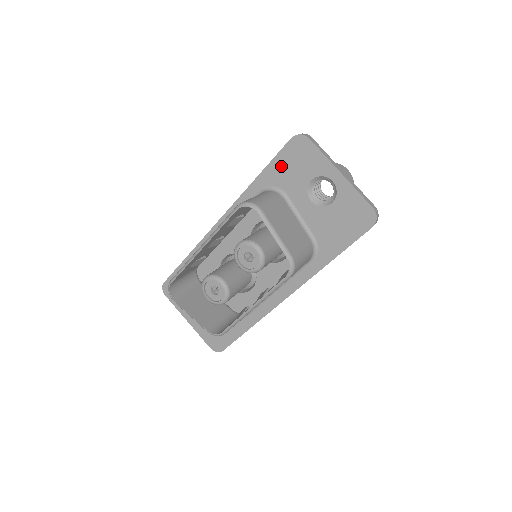
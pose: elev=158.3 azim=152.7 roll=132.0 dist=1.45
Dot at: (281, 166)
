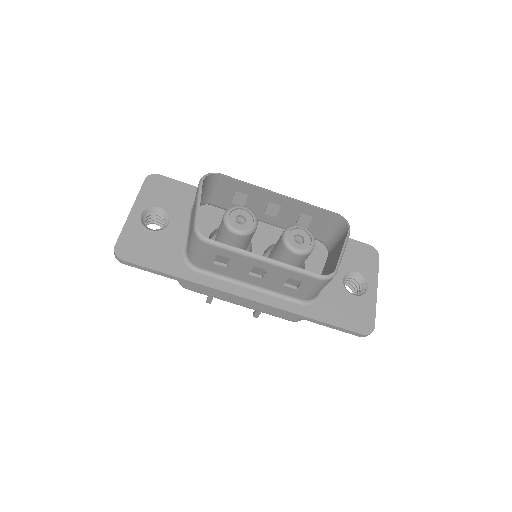
Dot at: (348, 245)
